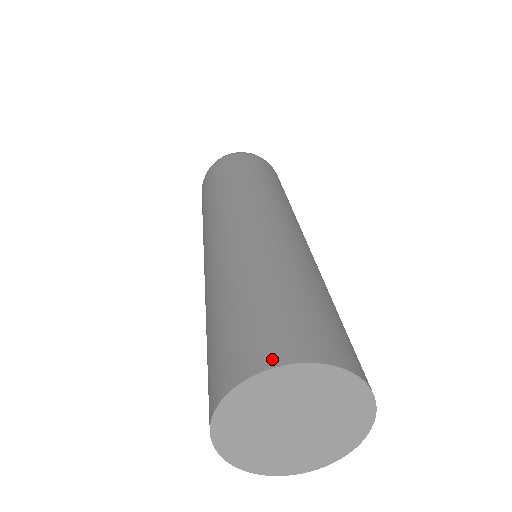
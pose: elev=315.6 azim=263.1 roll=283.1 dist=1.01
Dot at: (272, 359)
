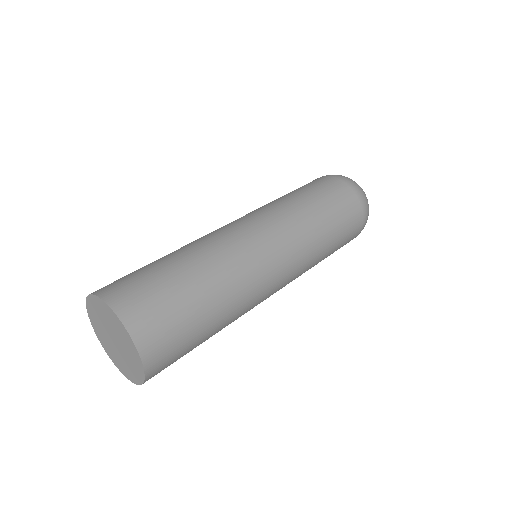
Dot at: (99, 291)
